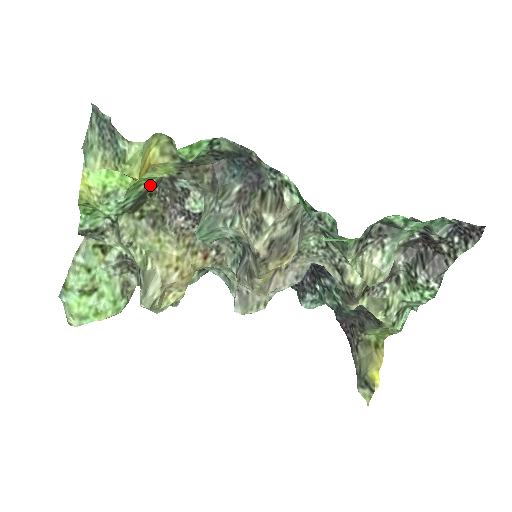
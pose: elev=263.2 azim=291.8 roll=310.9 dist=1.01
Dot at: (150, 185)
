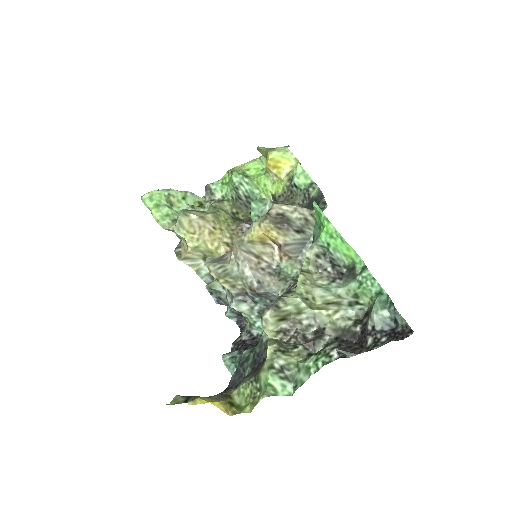
Dot at: (260, 197)
